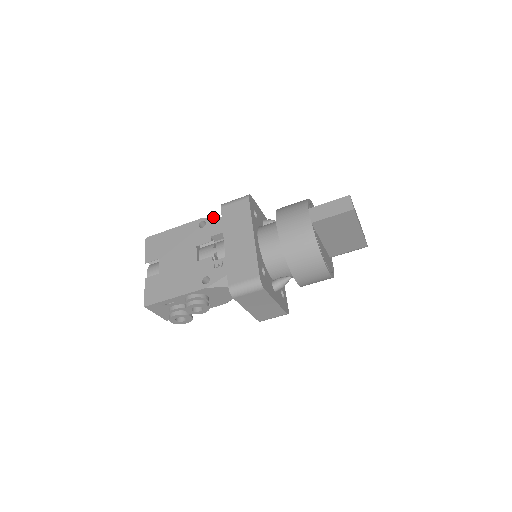
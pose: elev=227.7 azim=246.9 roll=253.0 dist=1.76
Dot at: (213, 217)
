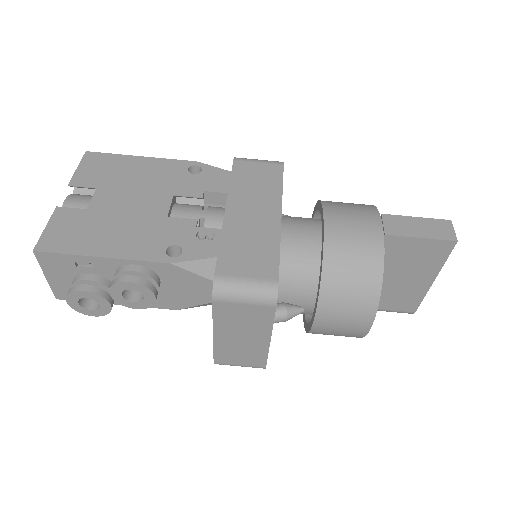
Dot at: (217, 167)
